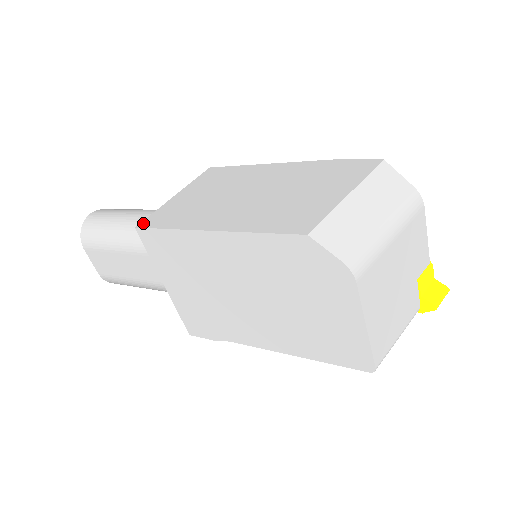
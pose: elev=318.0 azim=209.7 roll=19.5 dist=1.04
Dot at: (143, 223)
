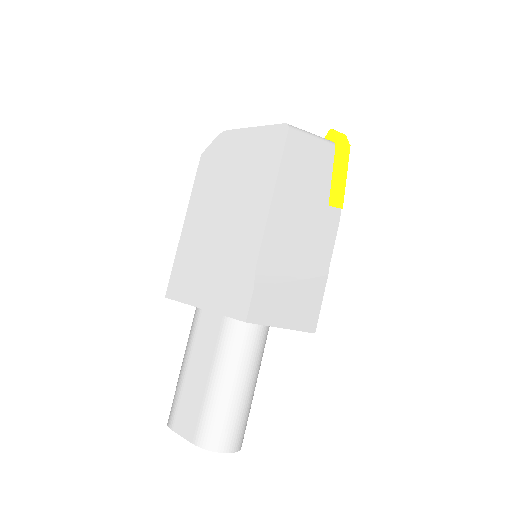
Dot at: occluded
